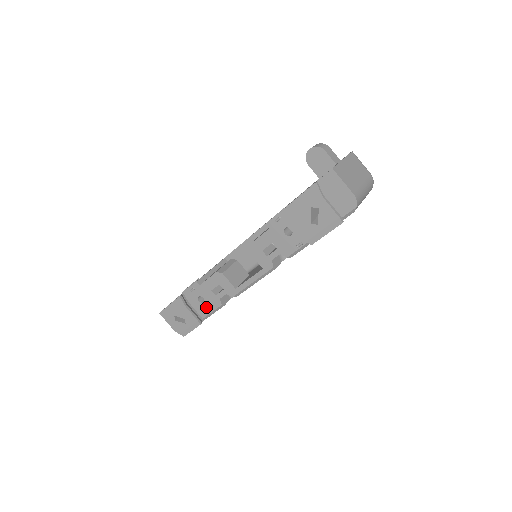
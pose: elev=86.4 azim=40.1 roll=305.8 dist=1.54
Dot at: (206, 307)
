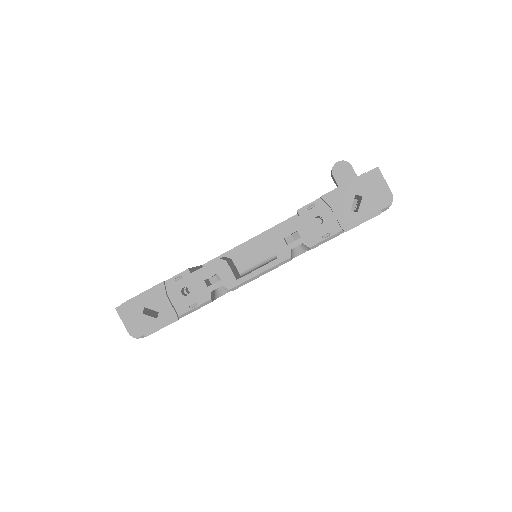
Dot at: (189, 301)
